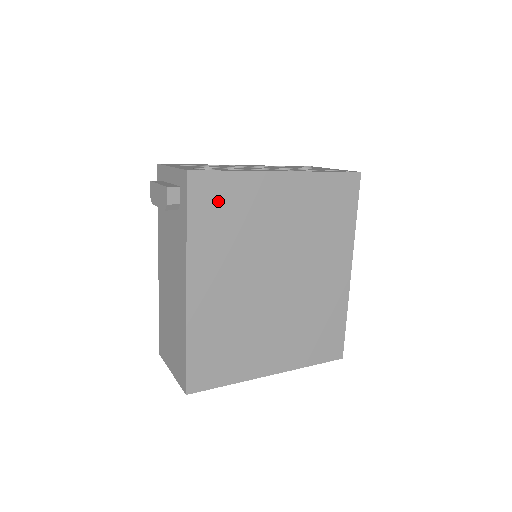
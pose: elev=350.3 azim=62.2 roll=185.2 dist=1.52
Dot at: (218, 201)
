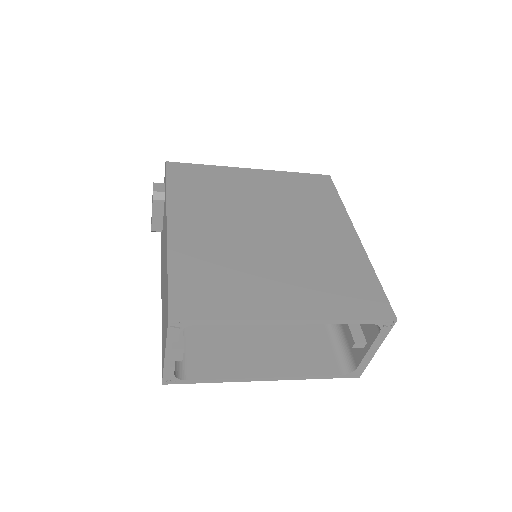
Dot at: (194, 178)
